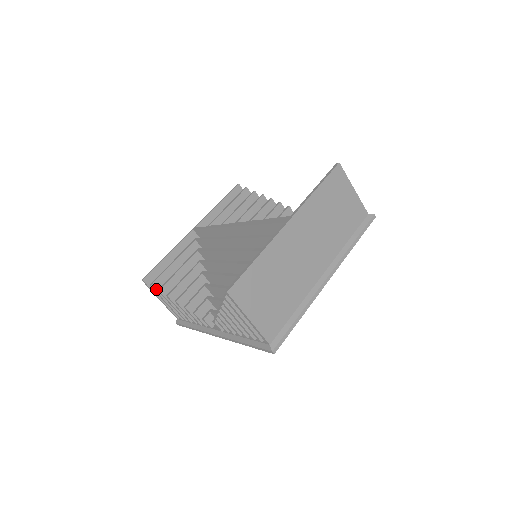
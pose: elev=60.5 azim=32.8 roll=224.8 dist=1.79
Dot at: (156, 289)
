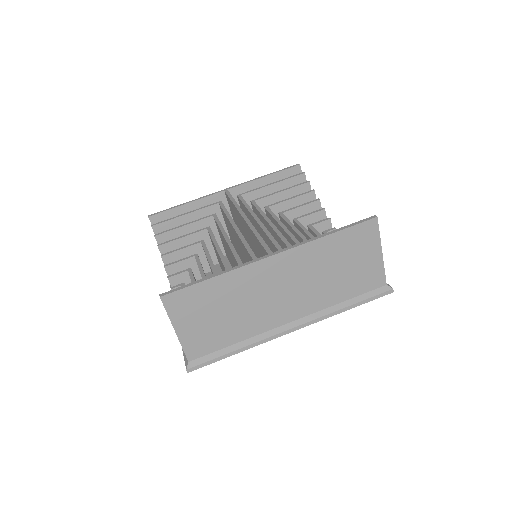
Dot at: (155, 232)
